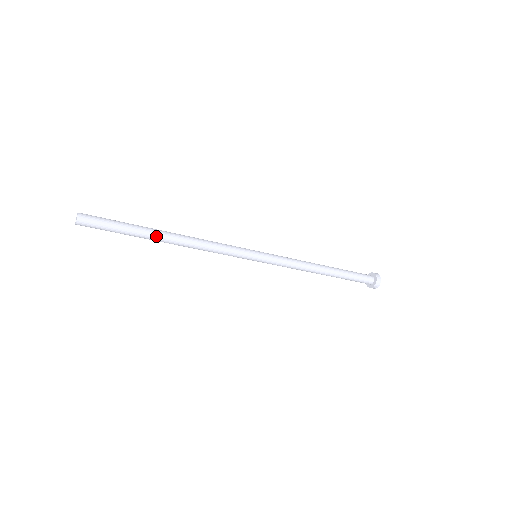
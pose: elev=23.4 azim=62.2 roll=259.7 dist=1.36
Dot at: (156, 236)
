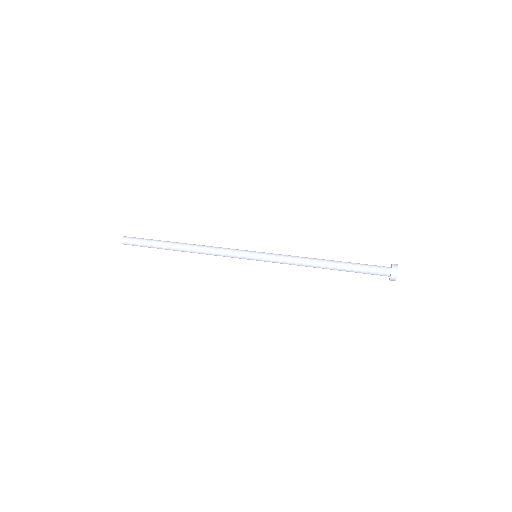
Dot at: (173, 250)
